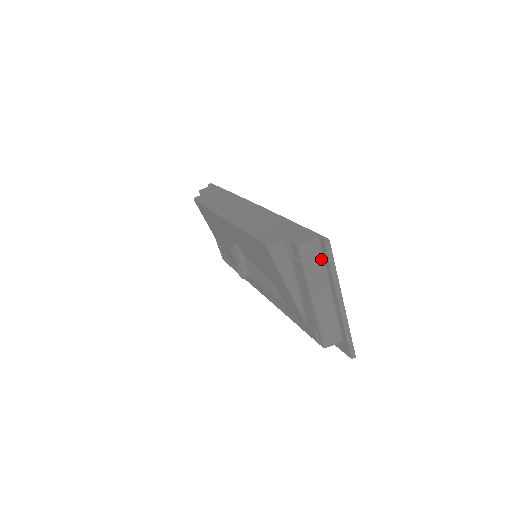
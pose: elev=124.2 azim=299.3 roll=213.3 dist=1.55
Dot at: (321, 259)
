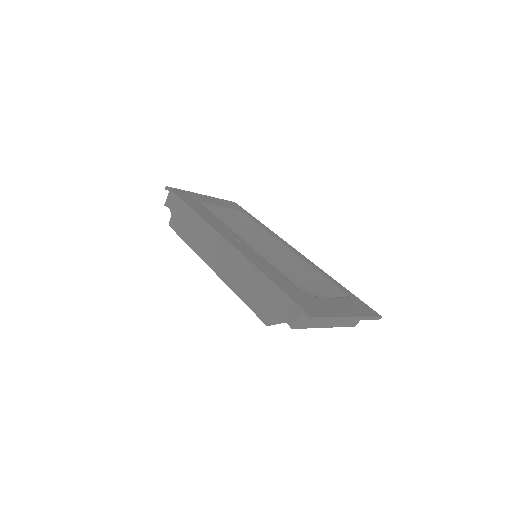
Dot at: occluded
